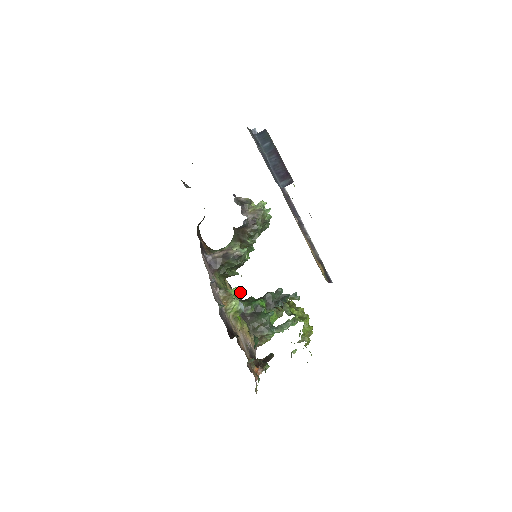
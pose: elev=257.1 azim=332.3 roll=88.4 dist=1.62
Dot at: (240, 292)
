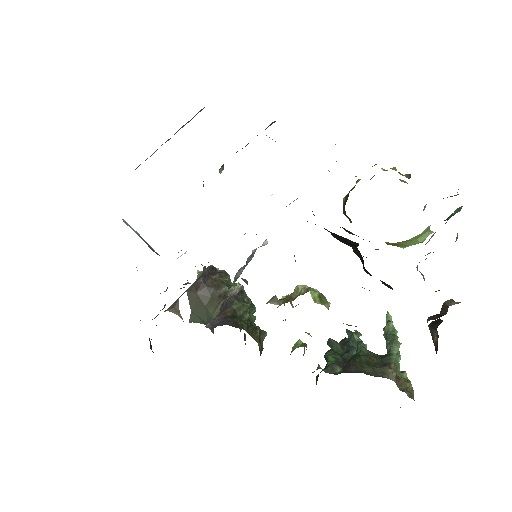
Dot at: (295, 343)
